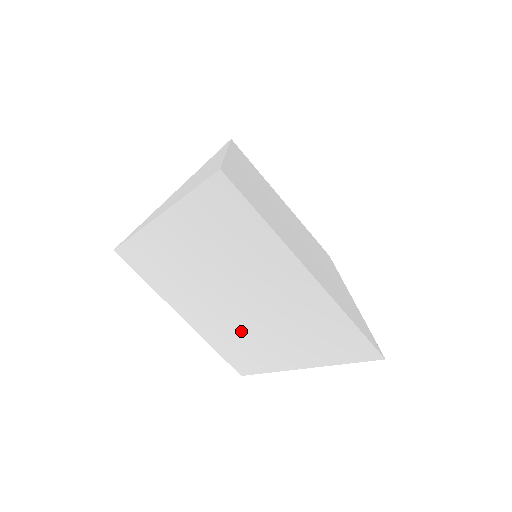
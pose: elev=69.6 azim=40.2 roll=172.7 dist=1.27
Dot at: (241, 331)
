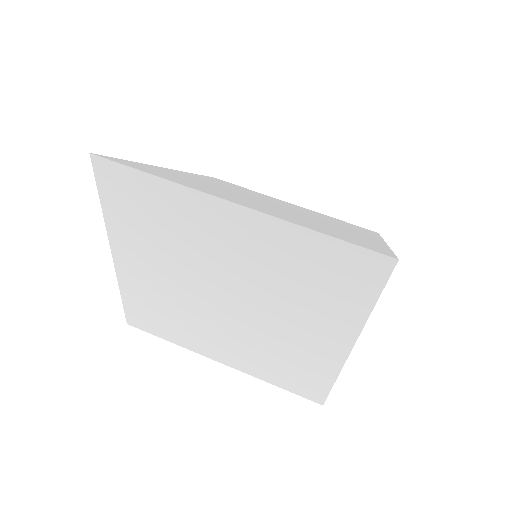
Dot at: (268, 340)
